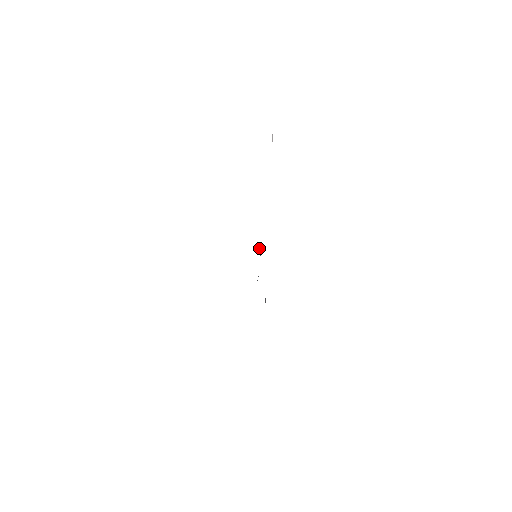
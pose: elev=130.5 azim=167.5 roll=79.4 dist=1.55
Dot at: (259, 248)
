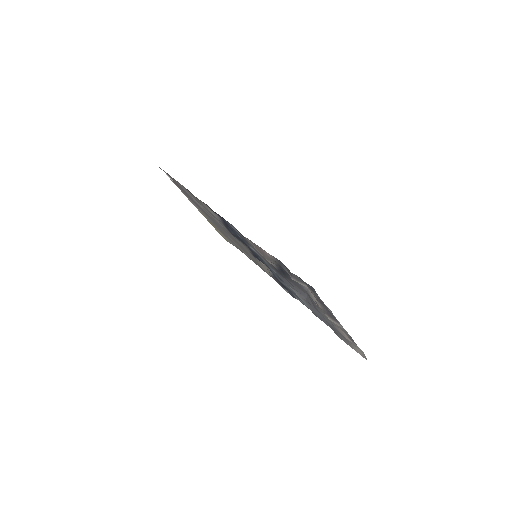
Dot at: occluded
